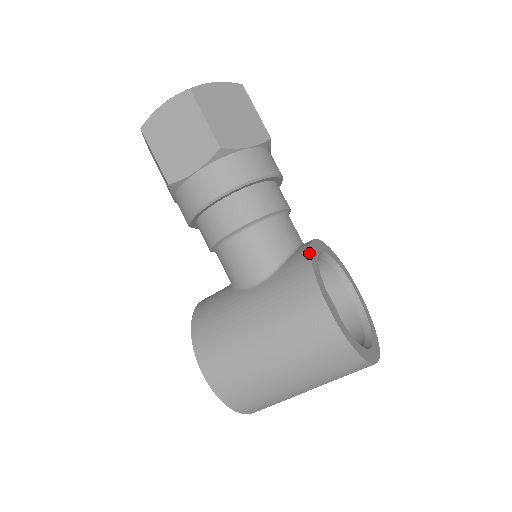
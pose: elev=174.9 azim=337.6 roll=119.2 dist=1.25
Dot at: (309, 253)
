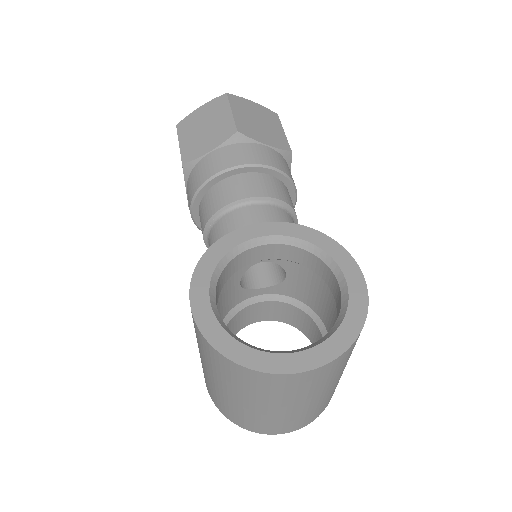
Dot at: (216, 241)
